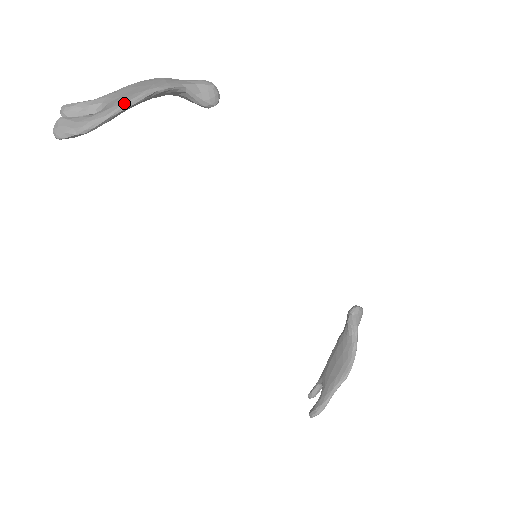
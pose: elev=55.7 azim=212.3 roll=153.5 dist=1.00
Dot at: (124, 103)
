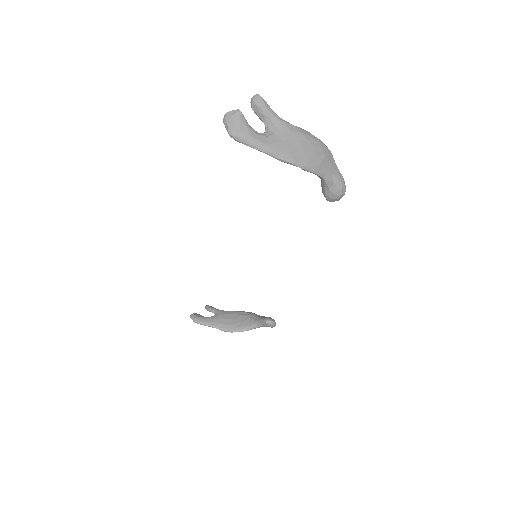
Dot at: (275, 153)
